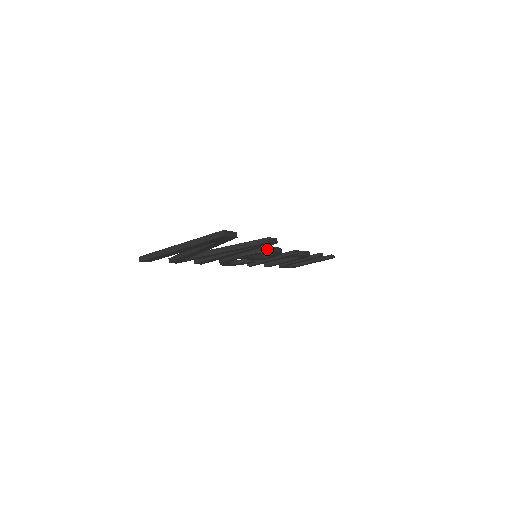
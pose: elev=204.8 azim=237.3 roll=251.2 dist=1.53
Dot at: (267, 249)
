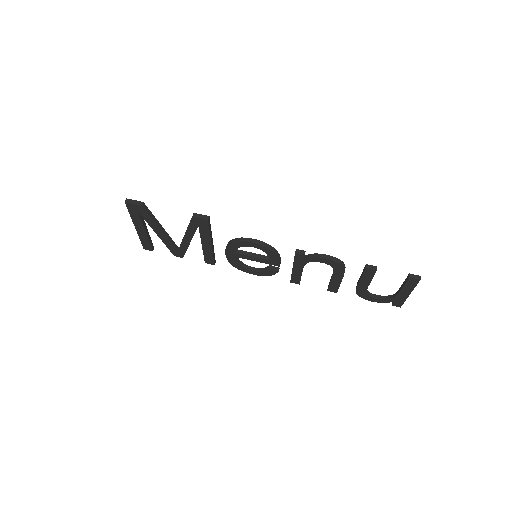
Dot at: (238, 239)
